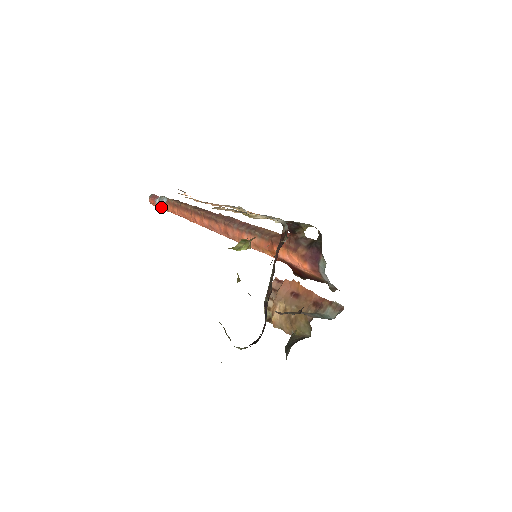
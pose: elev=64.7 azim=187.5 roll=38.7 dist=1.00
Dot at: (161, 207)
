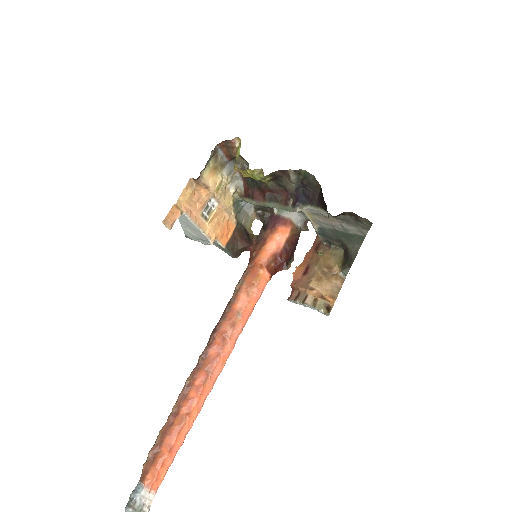
Dot at: (141, 502)
